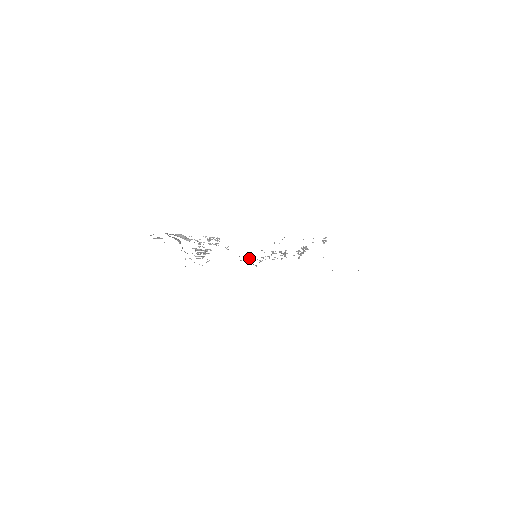
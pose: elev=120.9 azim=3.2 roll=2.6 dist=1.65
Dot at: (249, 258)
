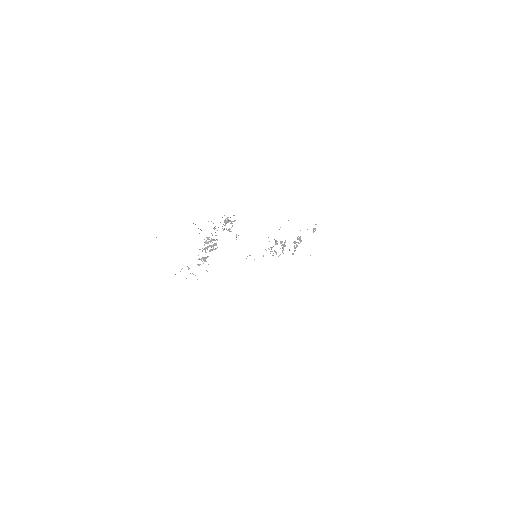
Dot at: occluded
